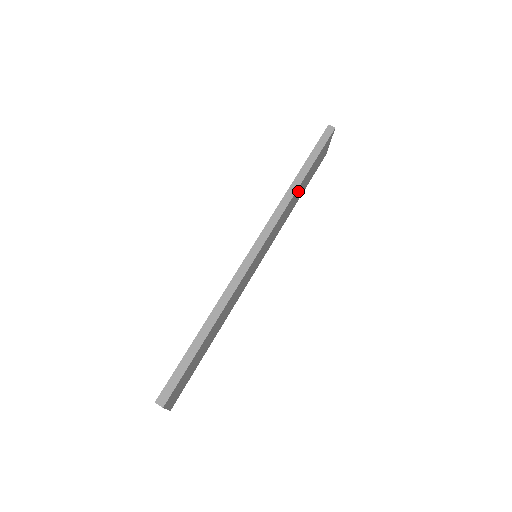
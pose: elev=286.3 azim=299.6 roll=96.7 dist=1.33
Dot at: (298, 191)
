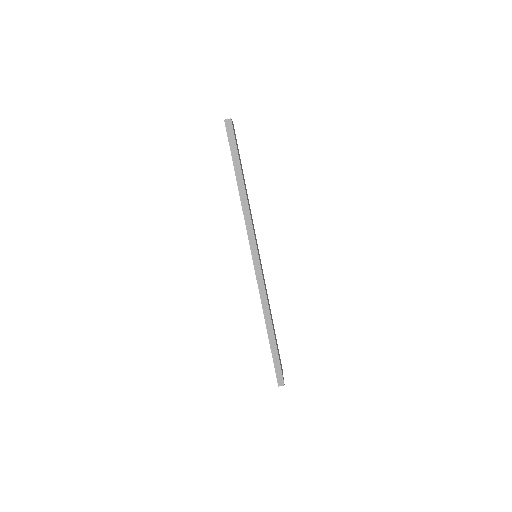
Dot at: occluded
